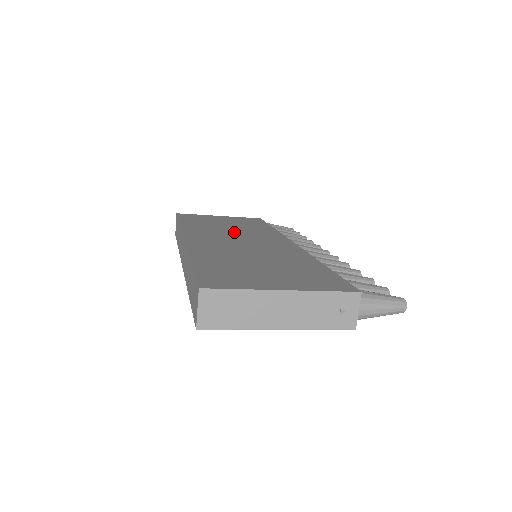
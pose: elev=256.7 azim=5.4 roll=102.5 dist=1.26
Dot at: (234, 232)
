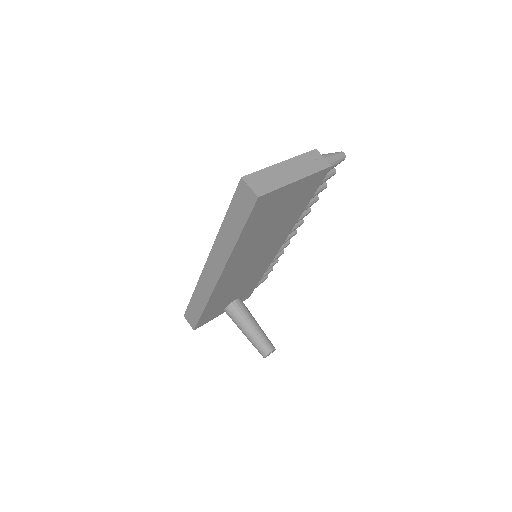
Dot at: occluded
